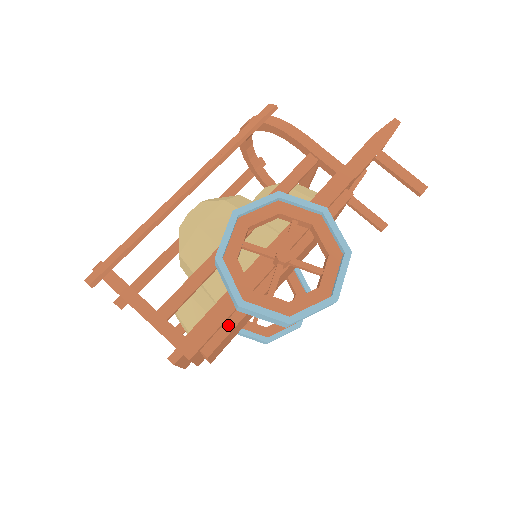
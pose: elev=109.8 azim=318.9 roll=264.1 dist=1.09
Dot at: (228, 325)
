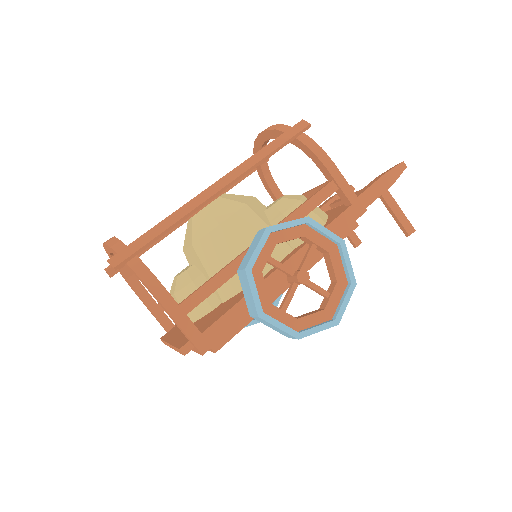
Dot at: (237, 326)
